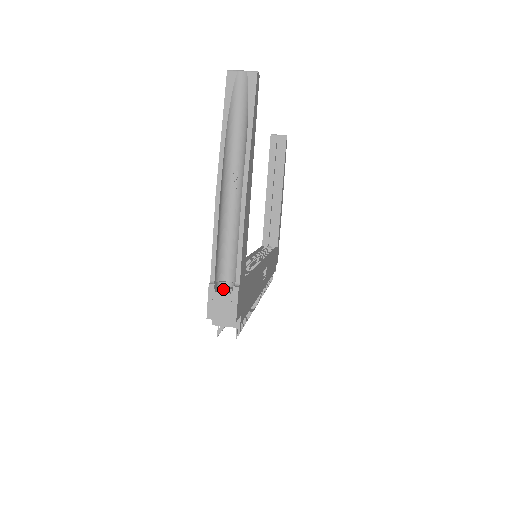
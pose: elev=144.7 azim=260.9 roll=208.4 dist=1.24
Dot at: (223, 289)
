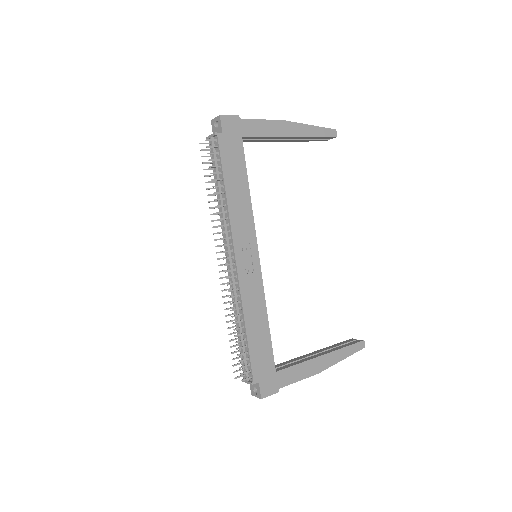
Dot at: occluded
